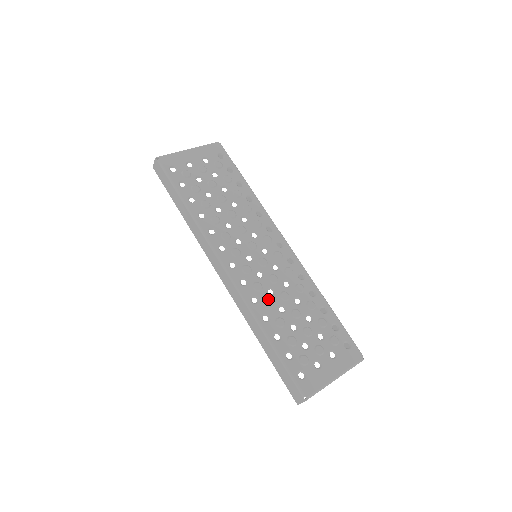
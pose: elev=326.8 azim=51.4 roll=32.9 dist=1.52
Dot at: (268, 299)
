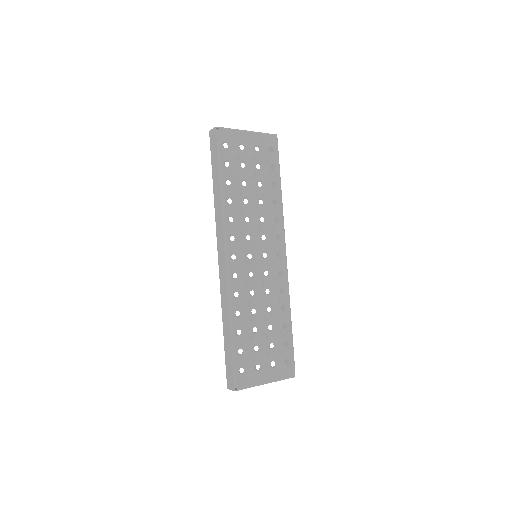
Dot at: (247, 298)
